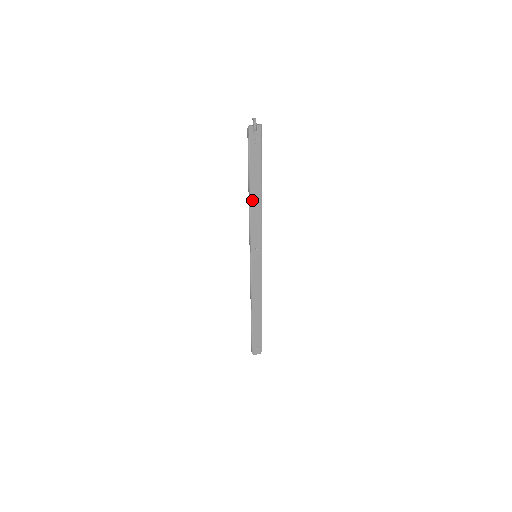
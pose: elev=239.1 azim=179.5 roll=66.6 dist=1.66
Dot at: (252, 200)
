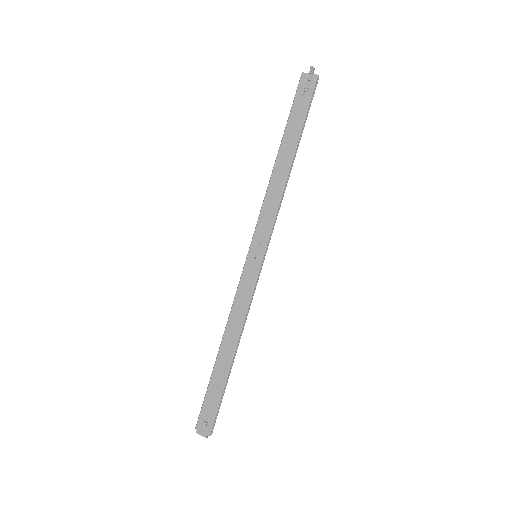
Dot at: (276, 168)
